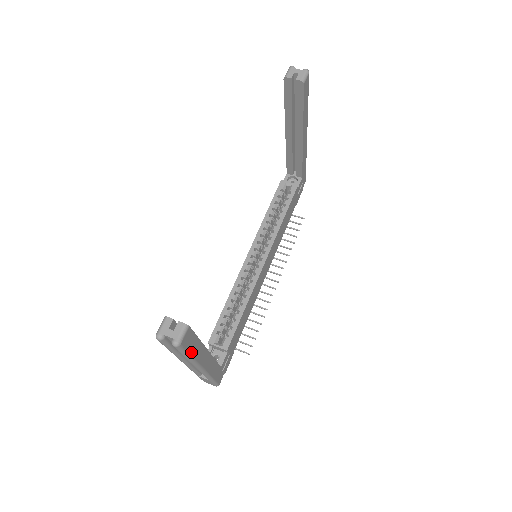
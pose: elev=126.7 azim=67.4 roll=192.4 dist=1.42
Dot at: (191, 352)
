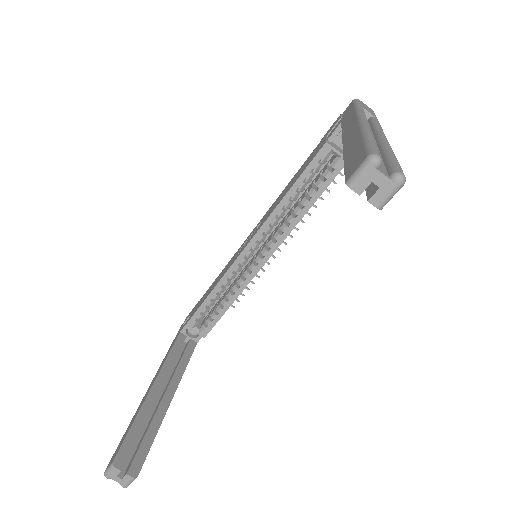
Dot at: occluded
